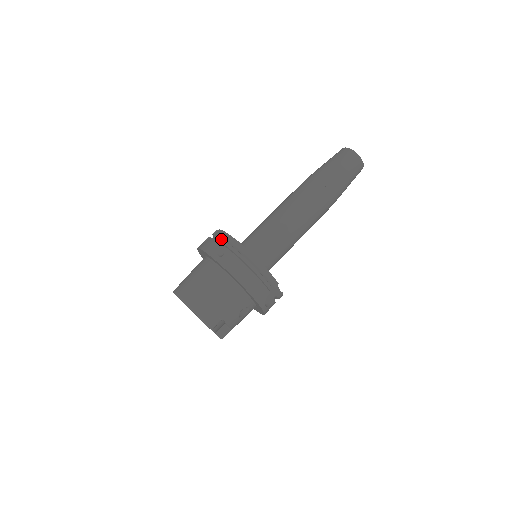
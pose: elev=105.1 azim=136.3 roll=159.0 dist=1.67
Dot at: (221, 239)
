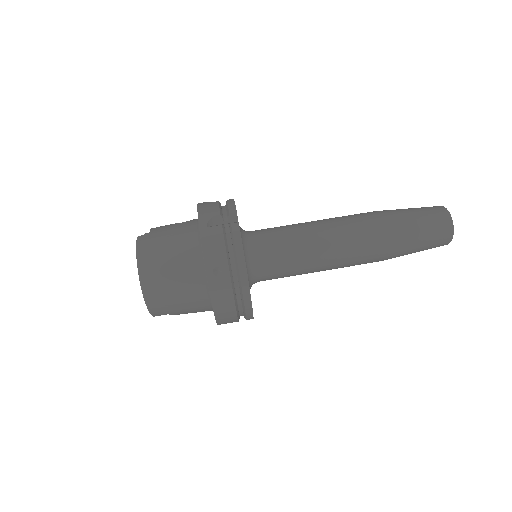
Dot at: (232, 244)
